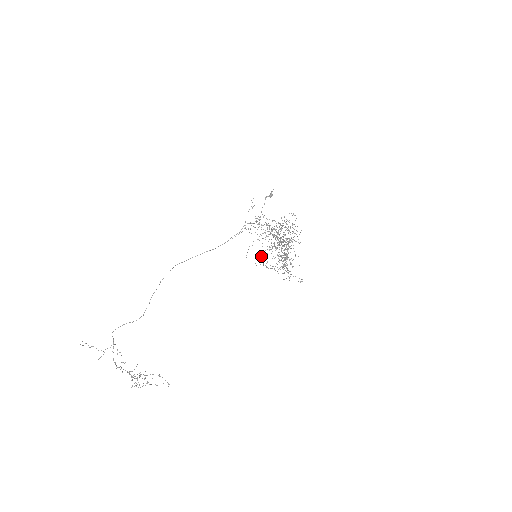
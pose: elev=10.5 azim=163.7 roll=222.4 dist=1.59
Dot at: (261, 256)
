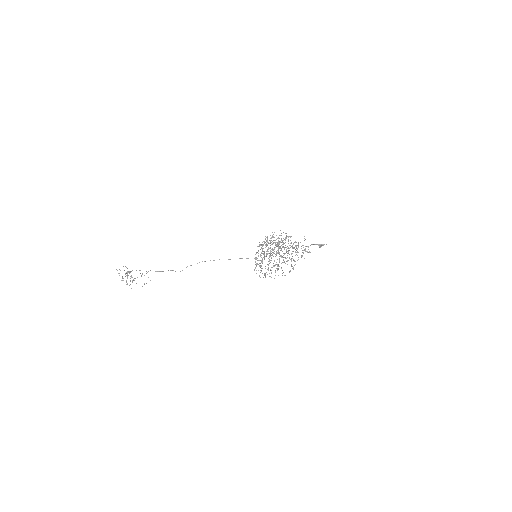
Dot at: (256, 253)
